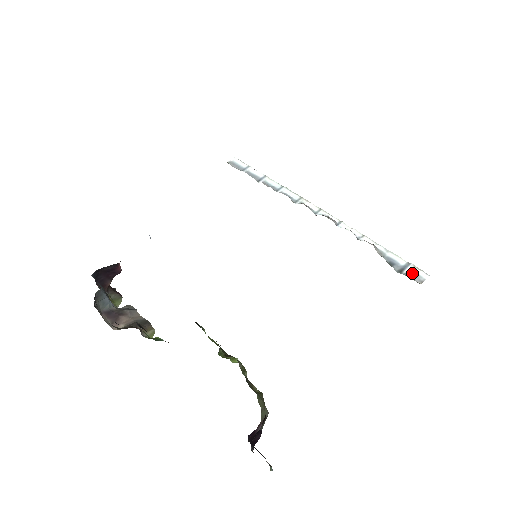
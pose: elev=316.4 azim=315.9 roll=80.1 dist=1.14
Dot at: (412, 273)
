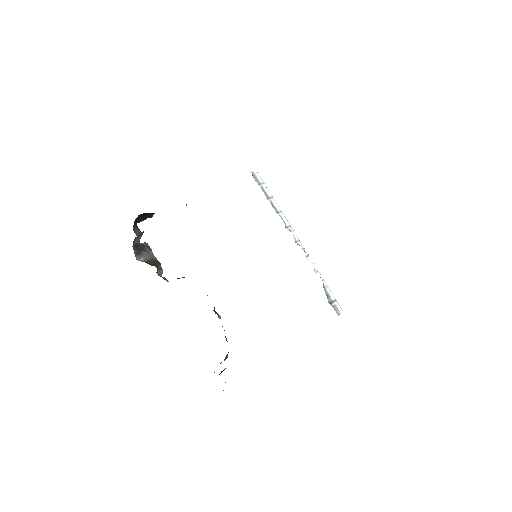
Dot at: (336, 307)
